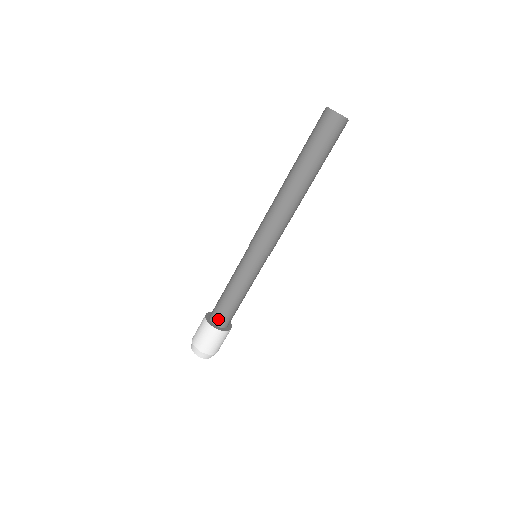
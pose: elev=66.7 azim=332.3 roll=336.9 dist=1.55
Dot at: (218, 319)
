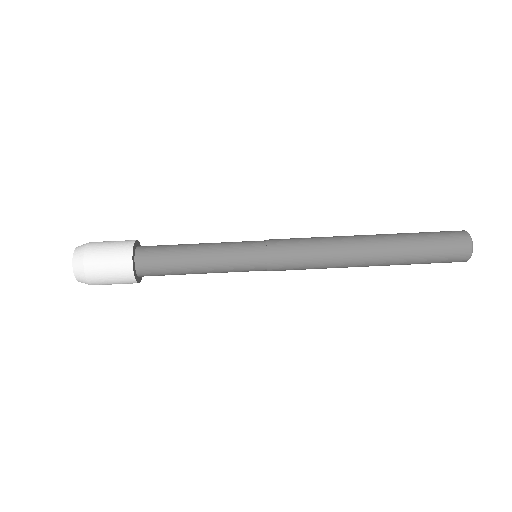
Dot at: (147, 249)
